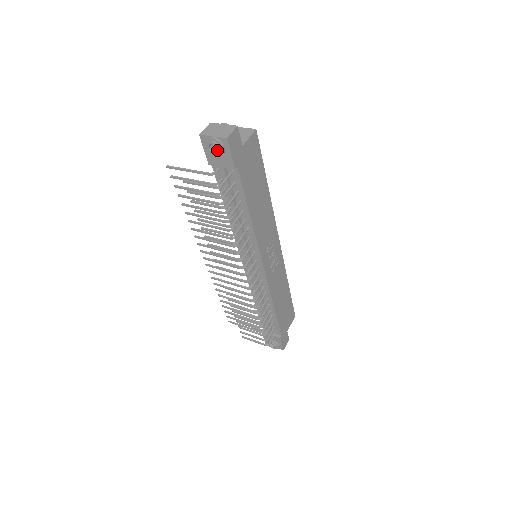
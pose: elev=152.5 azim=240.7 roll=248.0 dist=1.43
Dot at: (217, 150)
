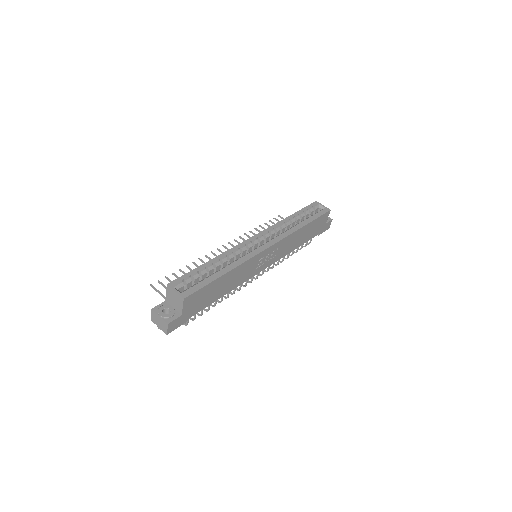
Dot at: occluded
